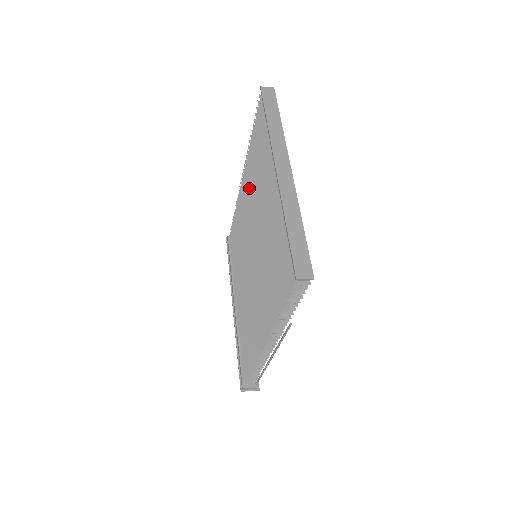
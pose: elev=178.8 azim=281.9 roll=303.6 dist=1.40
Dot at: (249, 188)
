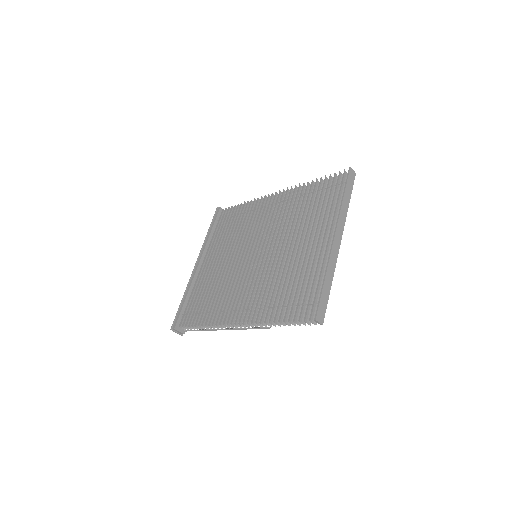
Dot at: (284, 210)
